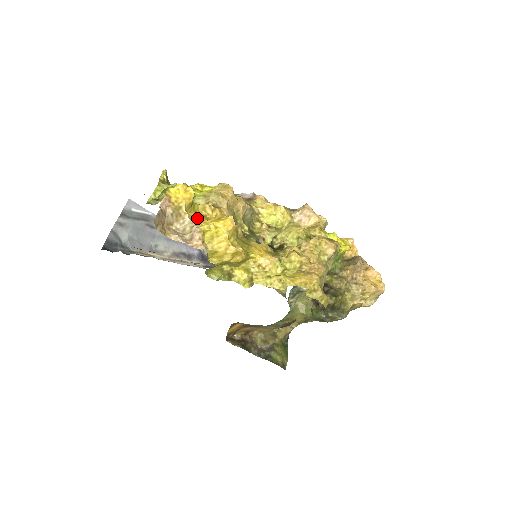
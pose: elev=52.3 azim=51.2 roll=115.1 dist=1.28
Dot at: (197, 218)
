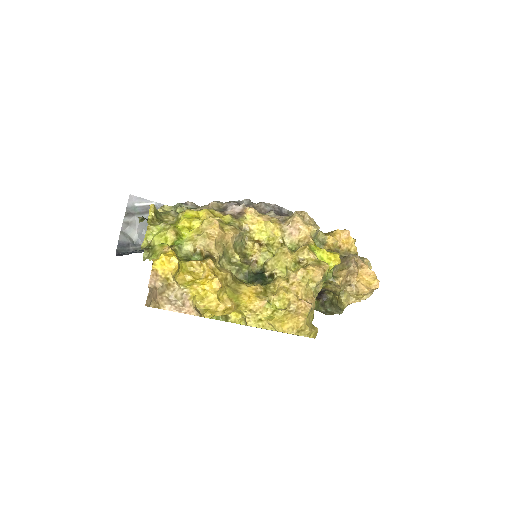
Dot at: (186, 279)
